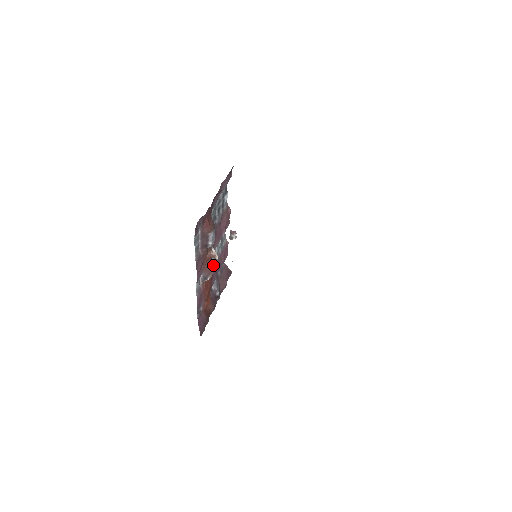
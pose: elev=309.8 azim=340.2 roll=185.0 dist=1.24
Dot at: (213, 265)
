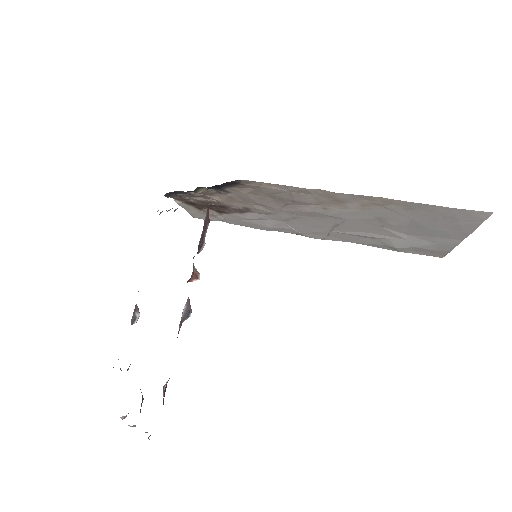
Dot at: occluded
